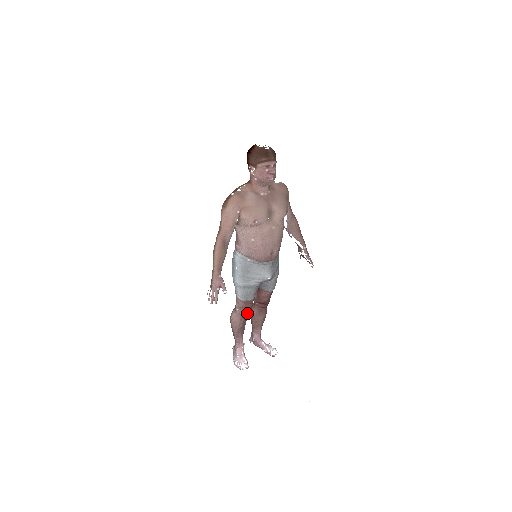
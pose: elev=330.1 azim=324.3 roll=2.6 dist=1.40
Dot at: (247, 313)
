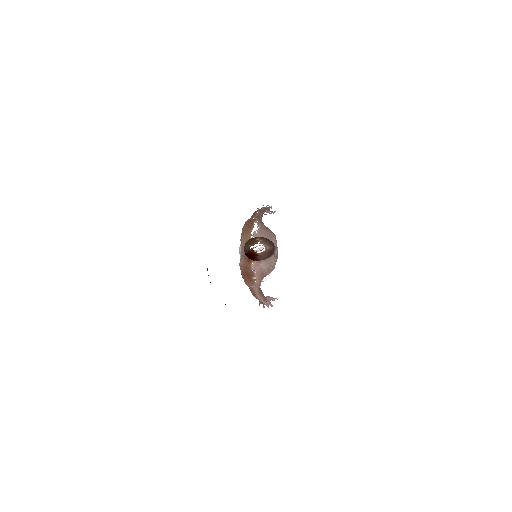
Dot at: occluded
